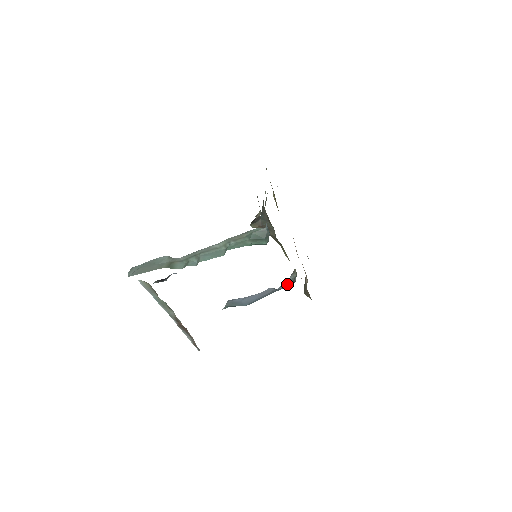
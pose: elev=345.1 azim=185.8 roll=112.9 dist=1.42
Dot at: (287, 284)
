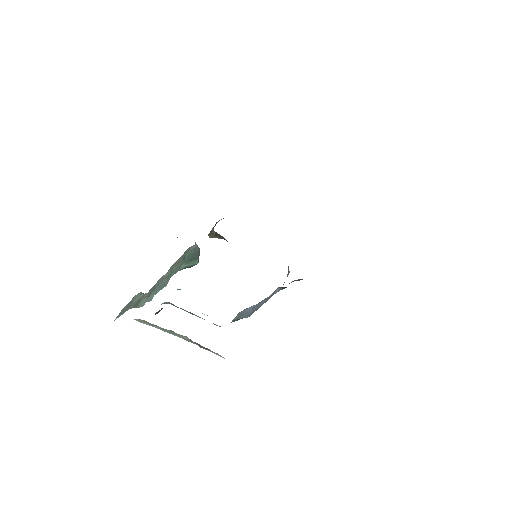
Dot at: (283, 284)
